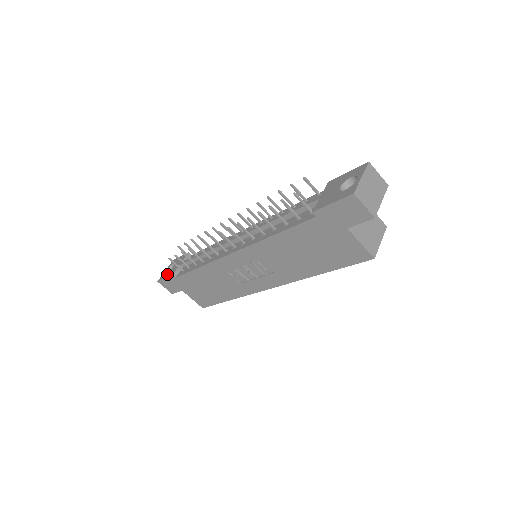
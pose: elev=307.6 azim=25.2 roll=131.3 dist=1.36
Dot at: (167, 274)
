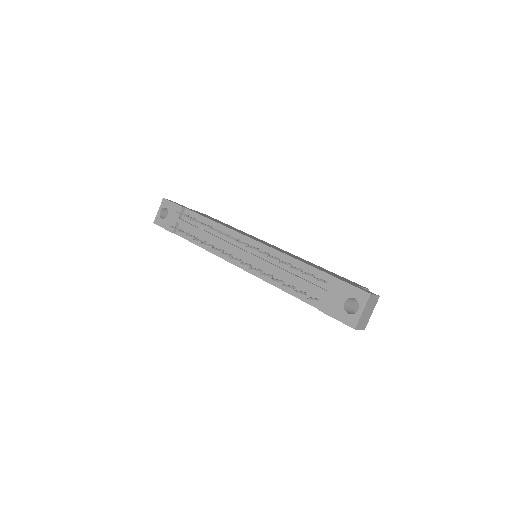
Dot at: (164, 223)
